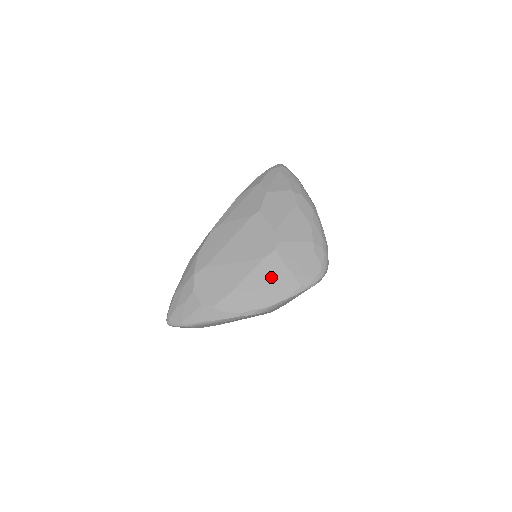
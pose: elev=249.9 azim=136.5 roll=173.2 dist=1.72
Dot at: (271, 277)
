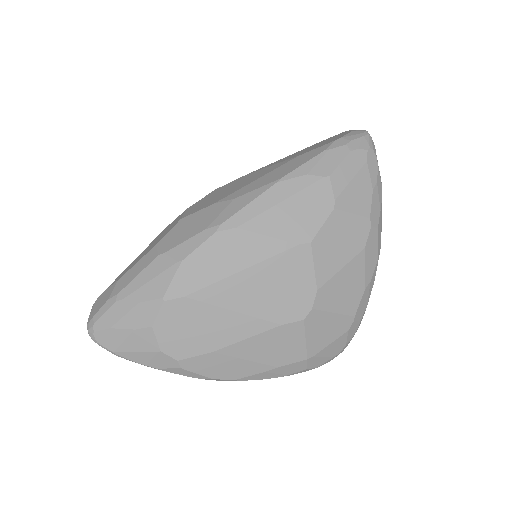
Dot at: (278, 351)
